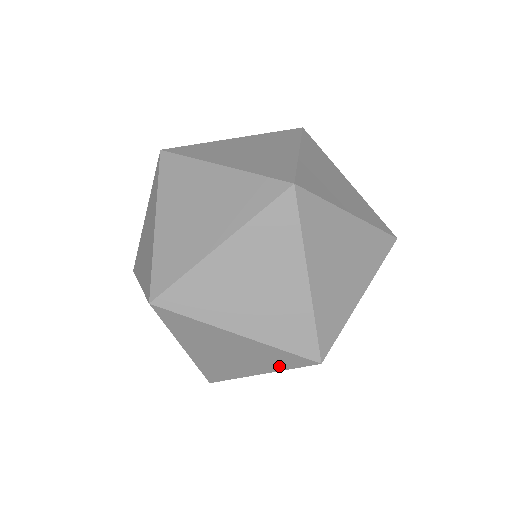
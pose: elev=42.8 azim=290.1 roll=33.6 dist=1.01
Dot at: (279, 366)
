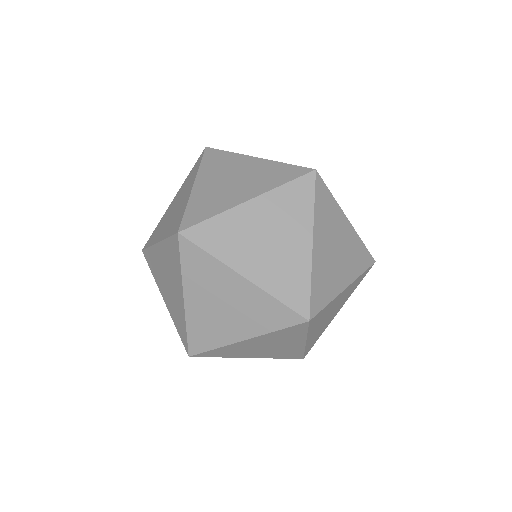
Dot at: (268, 326)
